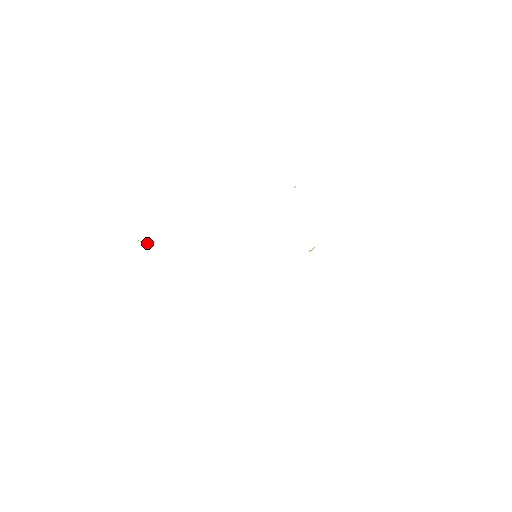
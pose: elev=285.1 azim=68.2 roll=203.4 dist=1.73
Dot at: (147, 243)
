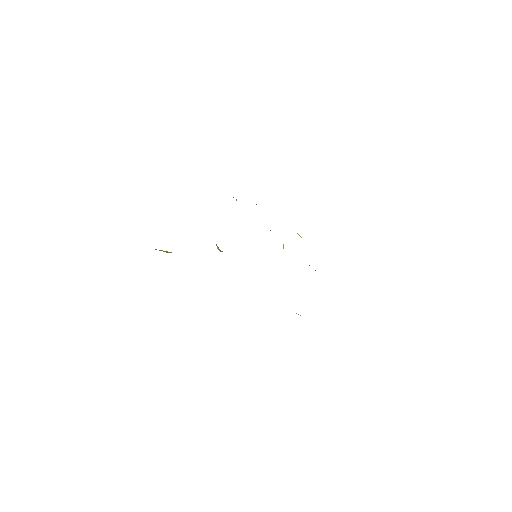
Dot at: (164, 251)
